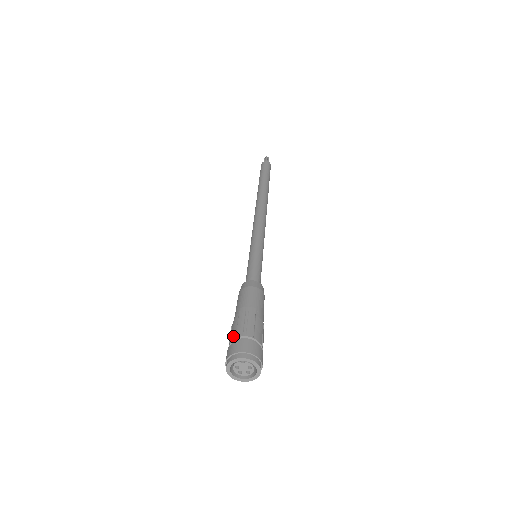
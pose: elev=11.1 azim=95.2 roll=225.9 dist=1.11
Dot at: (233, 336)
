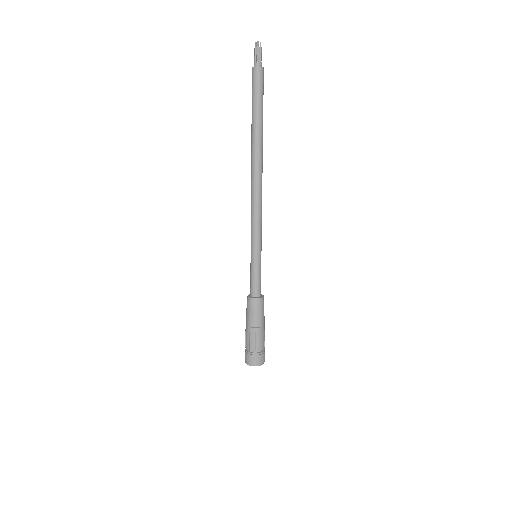
Dot at: (248, 348)
